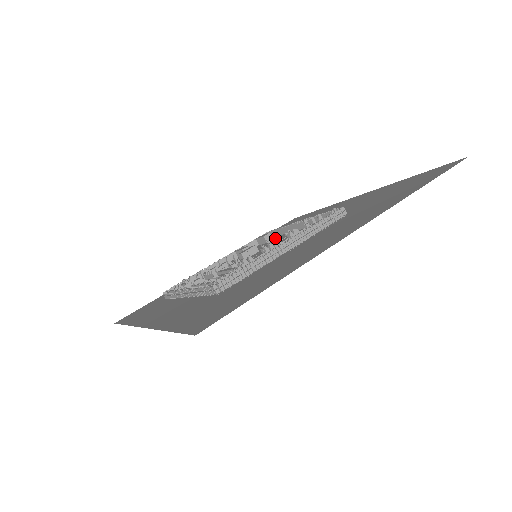
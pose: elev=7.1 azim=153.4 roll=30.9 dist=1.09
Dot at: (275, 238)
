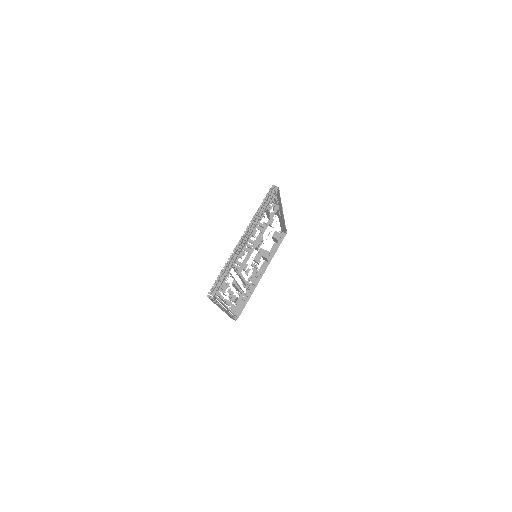
Dot at: occluded
